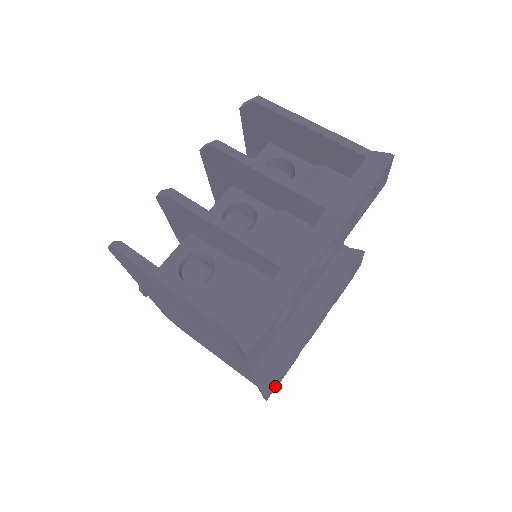
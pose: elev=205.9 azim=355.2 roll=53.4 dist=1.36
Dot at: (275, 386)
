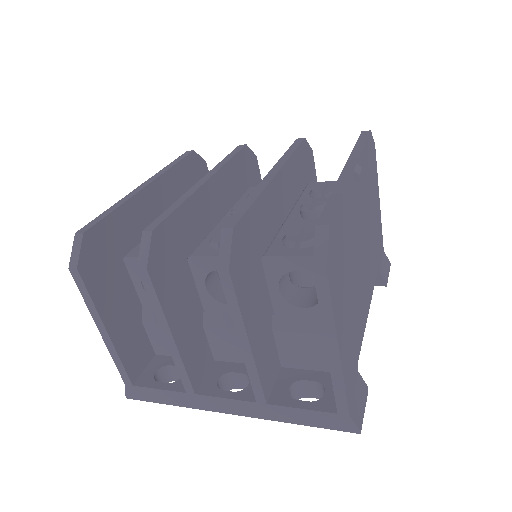
Dot at: occluded
